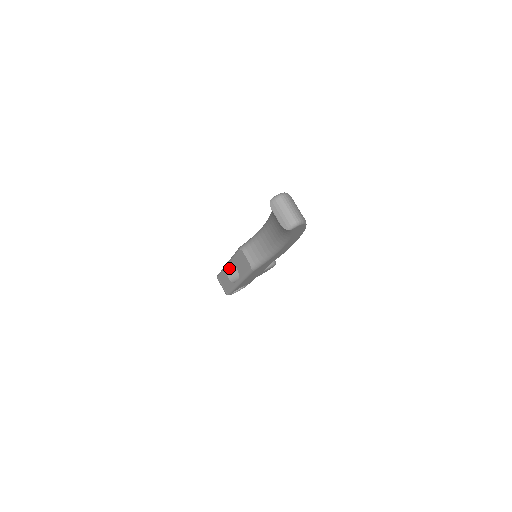
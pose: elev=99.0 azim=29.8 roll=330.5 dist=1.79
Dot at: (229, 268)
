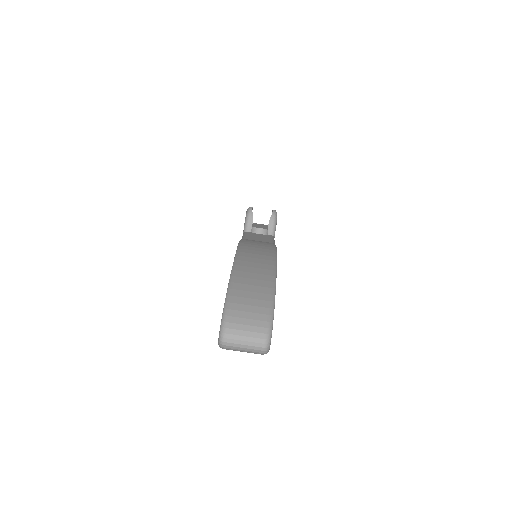
Dot at: occluded
